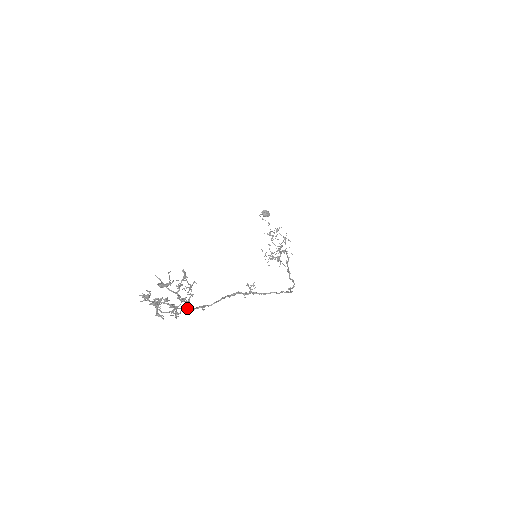
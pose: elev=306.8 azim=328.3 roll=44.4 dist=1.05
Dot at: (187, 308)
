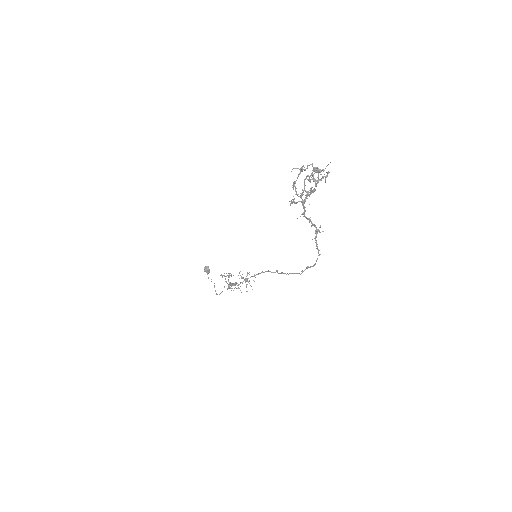
Dot at: (304, 202)
